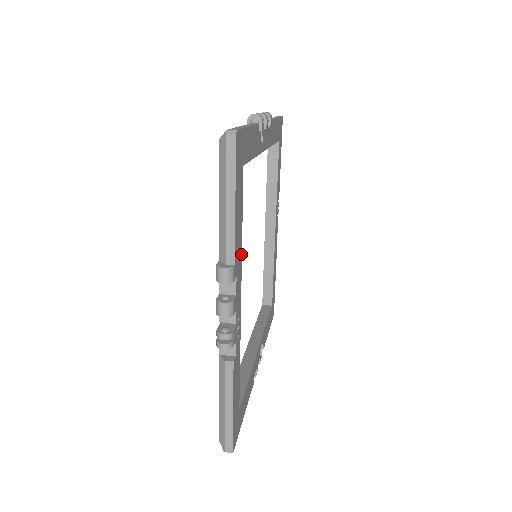
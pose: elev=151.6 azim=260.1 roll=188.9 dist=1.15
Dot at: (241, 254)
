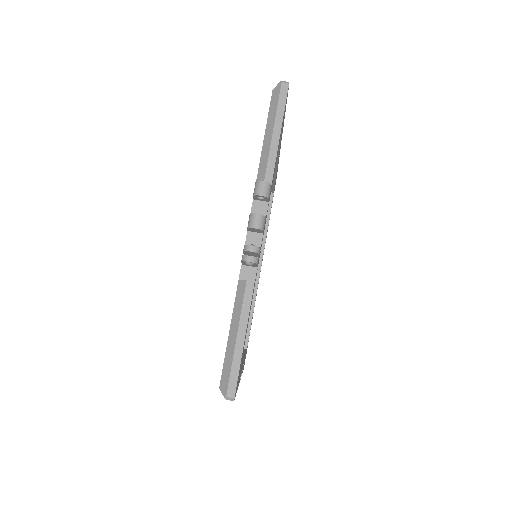
Dot at: occluded
